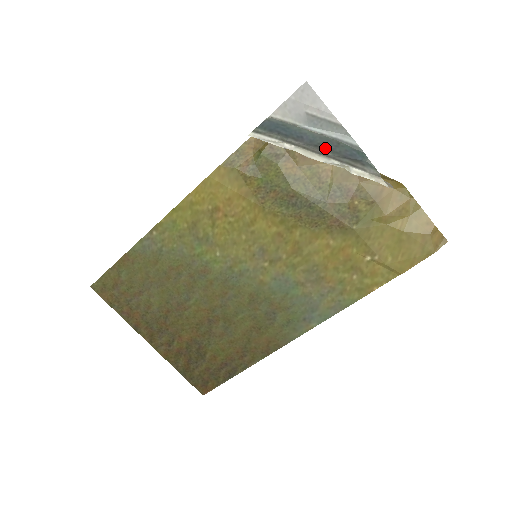
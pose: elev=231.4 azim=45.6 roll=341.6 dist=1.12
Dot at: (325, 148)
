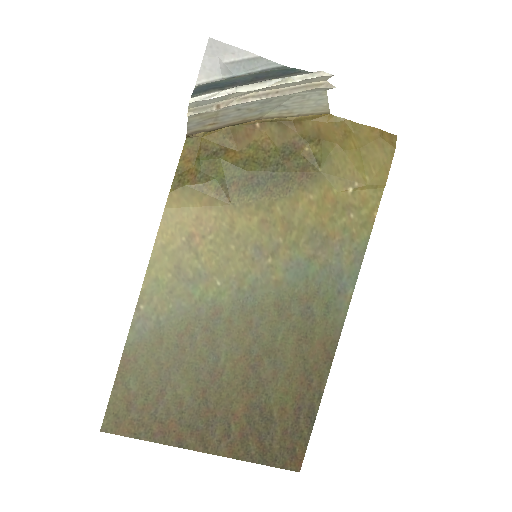
Dot at: (260, 78)
